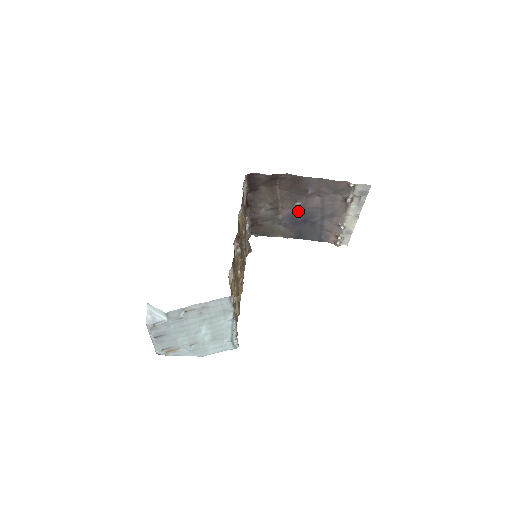
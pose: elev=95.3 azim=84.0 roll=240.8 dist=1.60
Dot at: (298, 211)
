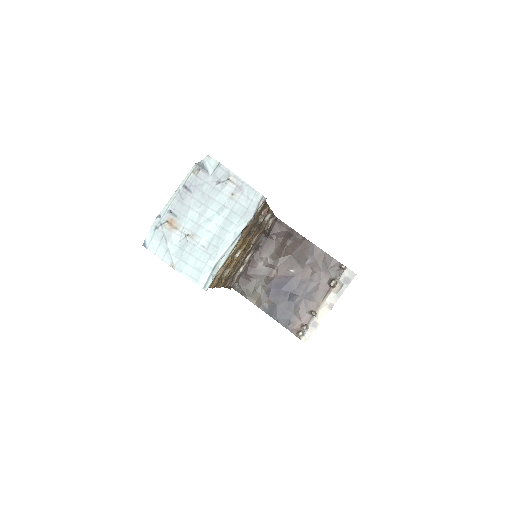
Dot at: (287, 279)
